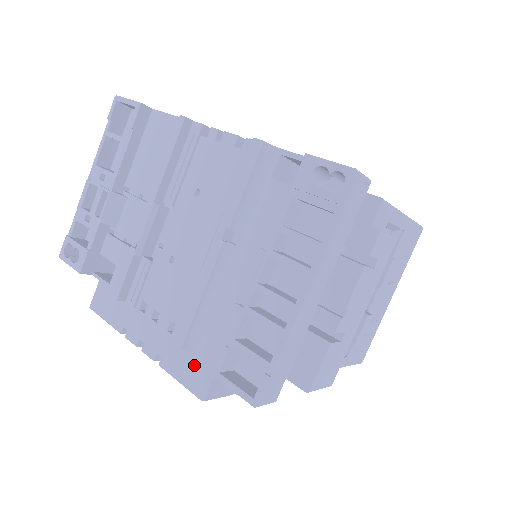
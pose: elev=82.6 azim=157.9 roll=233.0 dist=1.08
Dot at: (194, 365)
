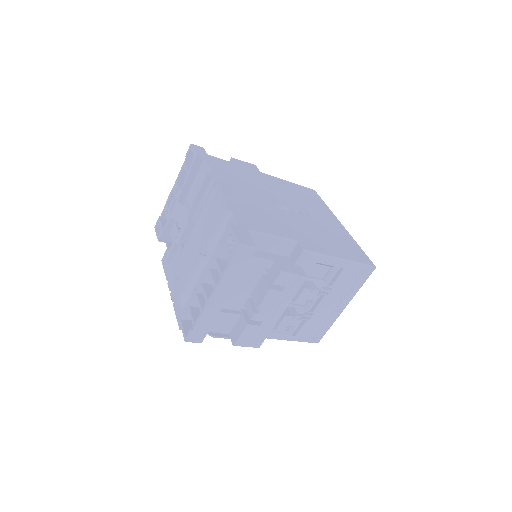
Dot at: (182, 311)
